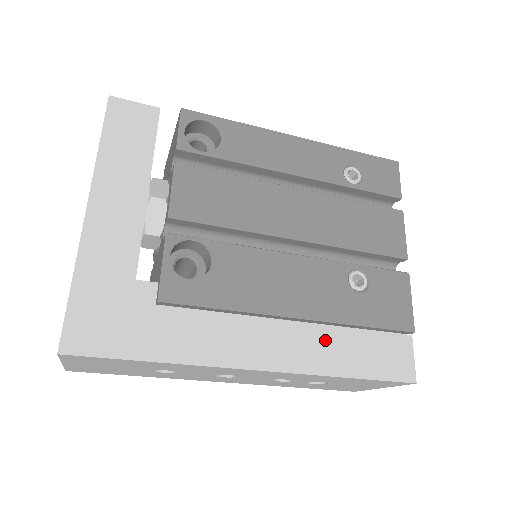
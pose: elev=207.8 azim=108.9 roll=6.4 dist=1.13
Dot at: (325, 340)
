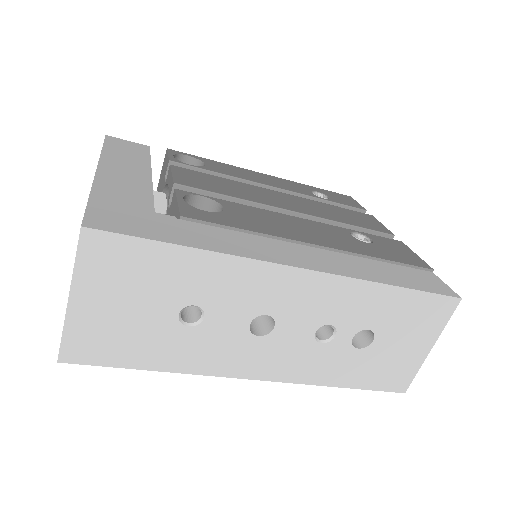
Dot at: (355, 262)
